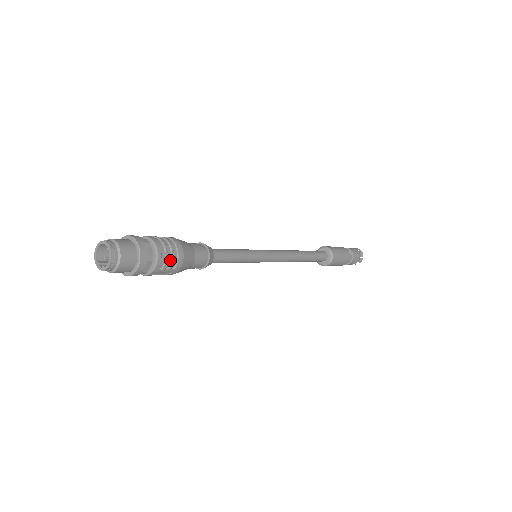
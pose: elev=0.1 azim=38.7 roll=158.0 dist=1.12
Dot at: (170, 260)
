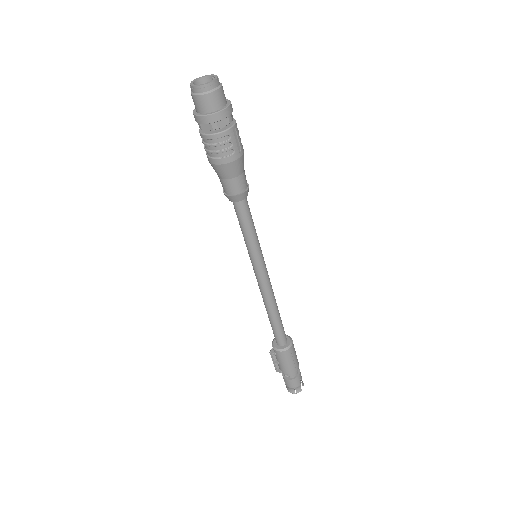
Dot at: occluded
